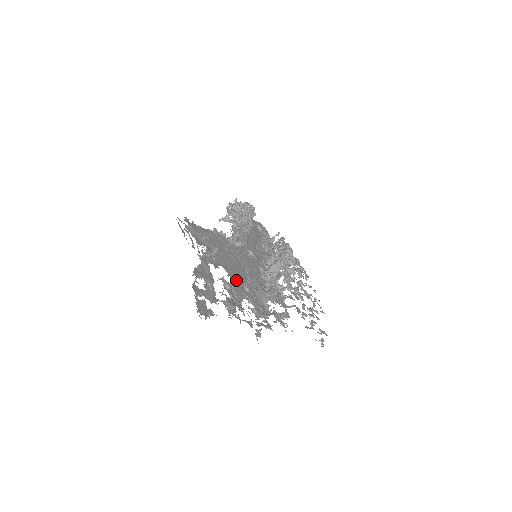
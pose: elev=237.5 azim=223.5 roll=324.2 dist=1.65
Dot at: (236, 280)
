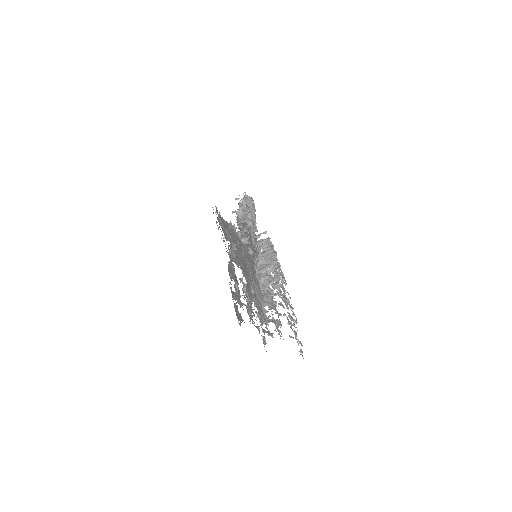
Dot at: (247, 281)
